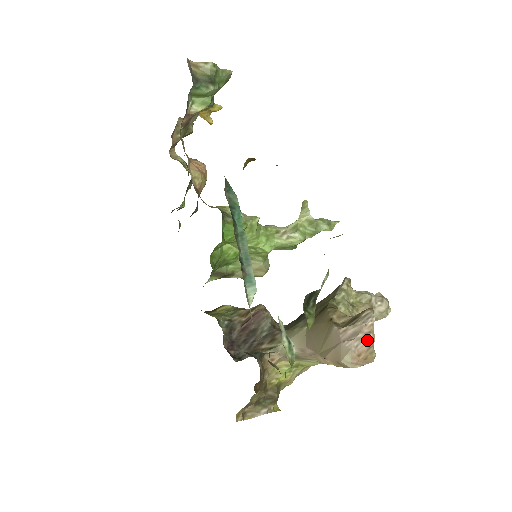
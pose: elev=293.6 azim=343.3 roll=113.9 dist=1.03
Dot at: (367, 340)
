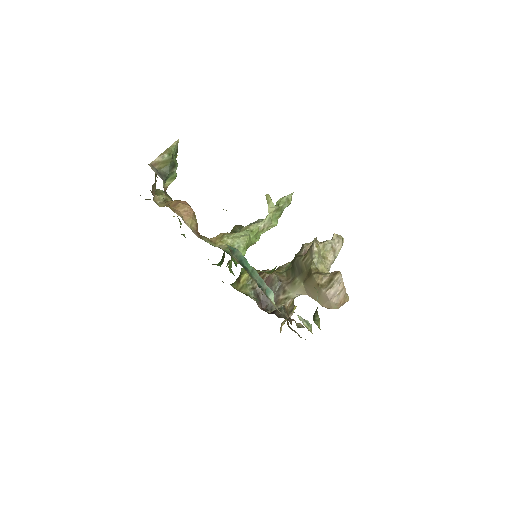
Dot at: (342, 293)
